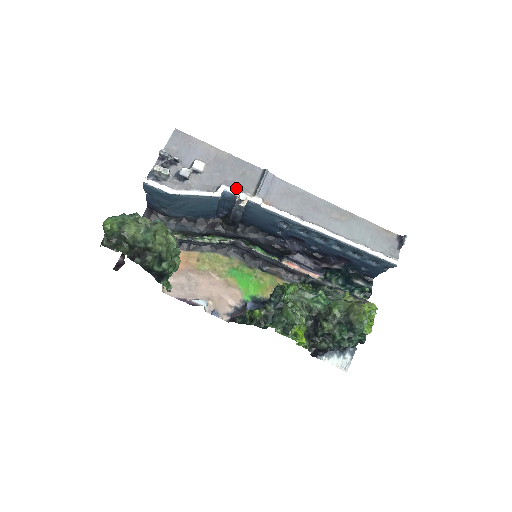
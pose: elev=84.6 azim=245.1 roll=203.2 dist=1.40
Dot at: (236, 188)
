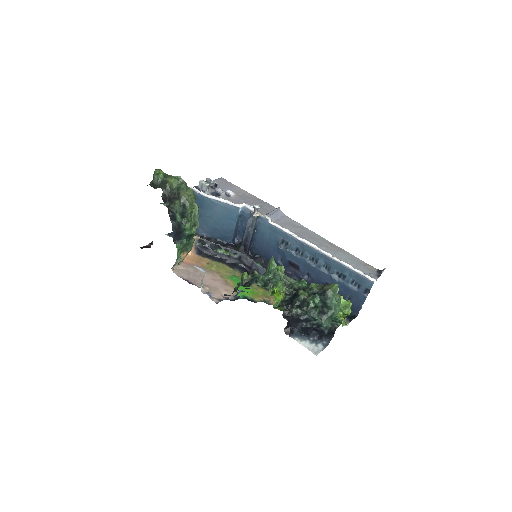
Dot at: (253, 208)
